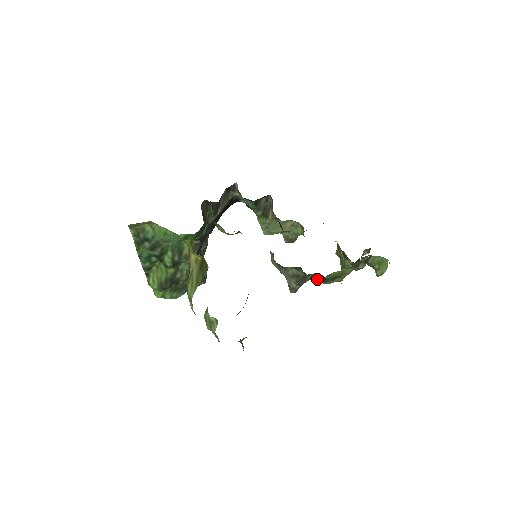
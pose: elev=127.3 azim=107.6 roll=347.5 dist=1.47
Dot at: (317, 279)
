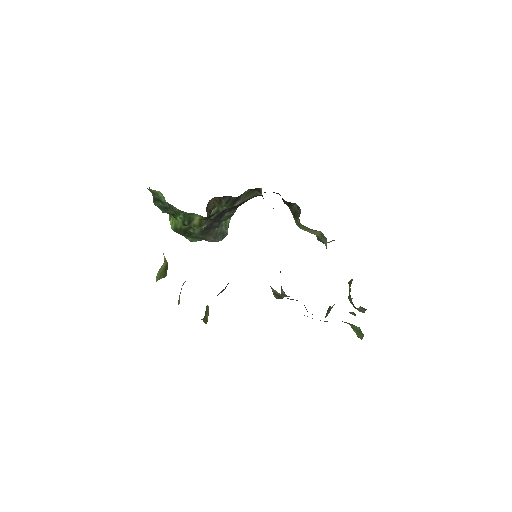
Dot at: occluded
